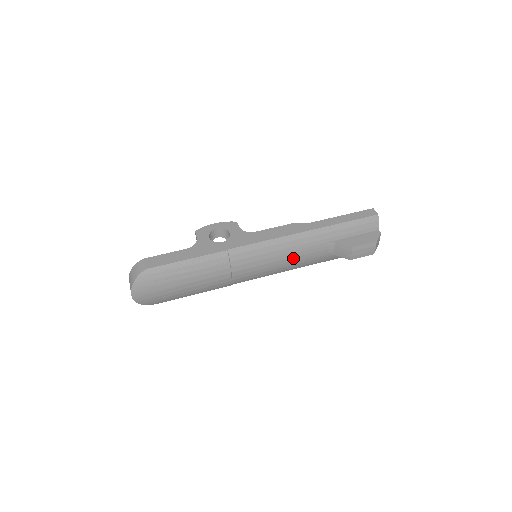
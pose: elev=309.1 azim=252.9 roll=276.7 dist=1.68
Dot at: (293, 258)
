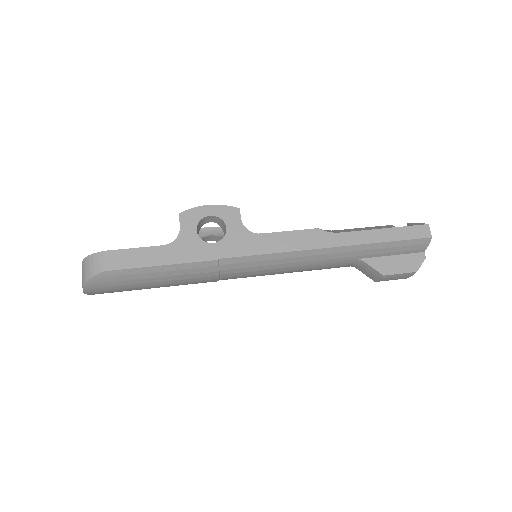
Dot at: (303, 269)
